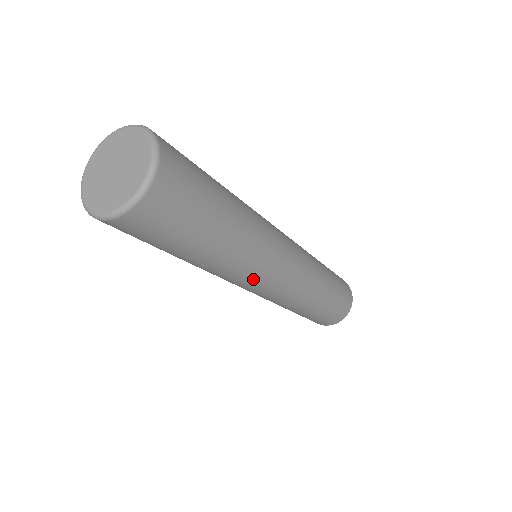
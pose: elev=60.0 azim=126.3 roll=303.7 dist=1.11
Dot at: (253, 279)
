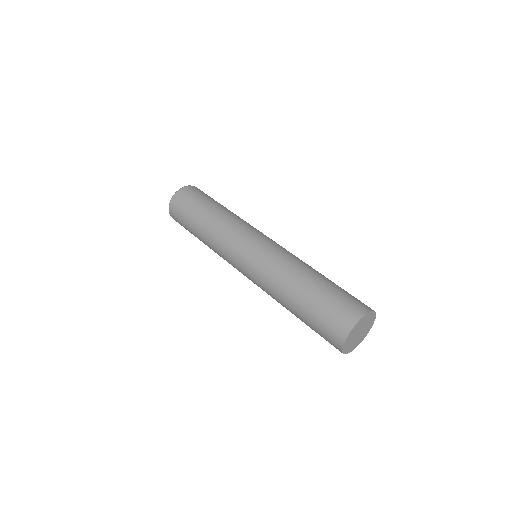
Dot at: (239, 236)
